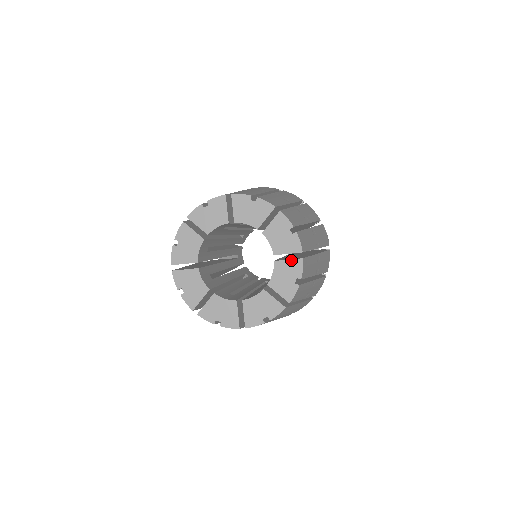
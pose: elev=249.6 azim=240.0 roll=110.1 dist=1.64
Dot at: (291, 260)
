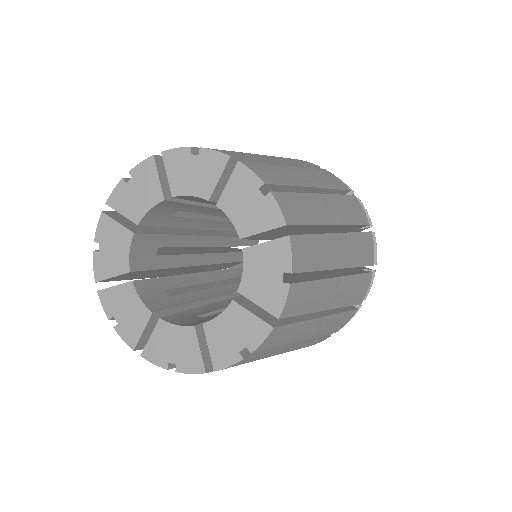
Dot at: (269, 242)
